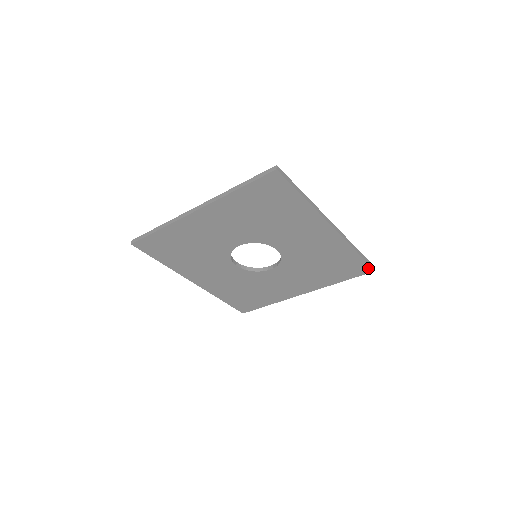
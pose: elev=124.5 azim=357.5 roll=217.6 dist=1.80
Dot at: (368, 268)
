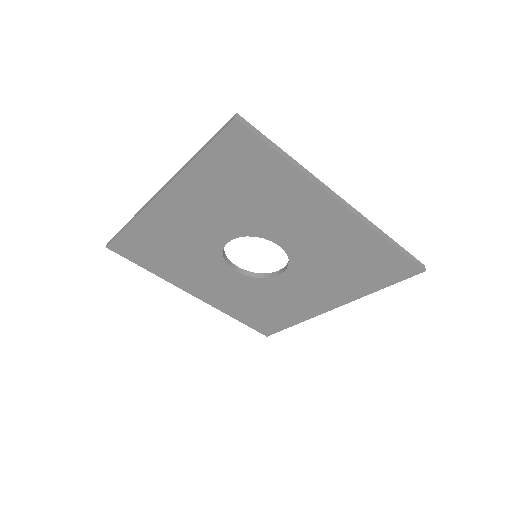
Dot at: (413, 267)
